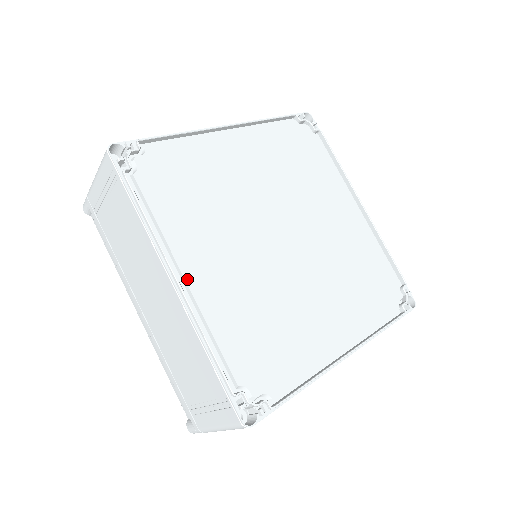
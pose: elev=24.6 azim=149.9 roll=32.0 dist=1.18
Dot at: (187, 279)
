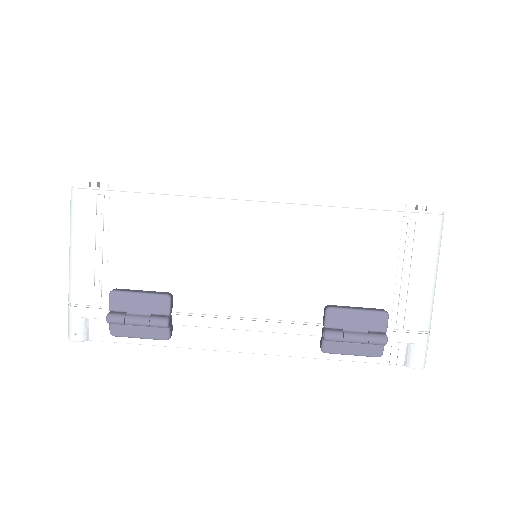
Dot at: occluded
